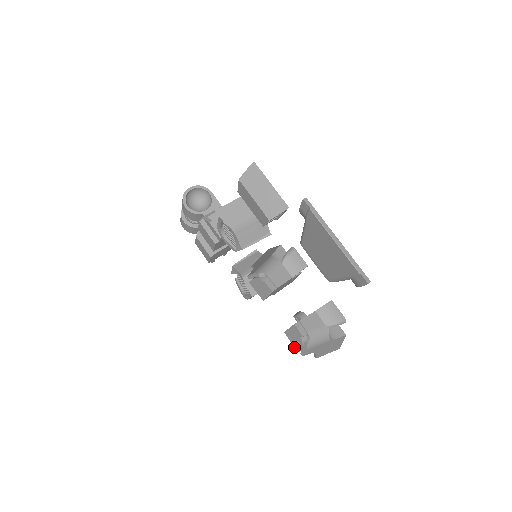
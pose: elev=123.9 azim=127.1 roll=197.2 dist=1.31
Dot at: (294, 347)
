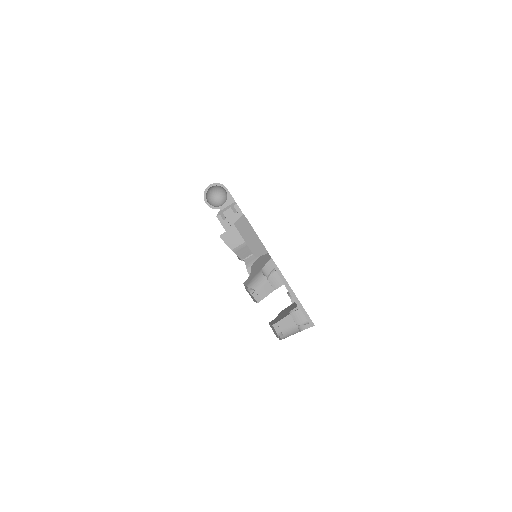
Dot at: occluded
